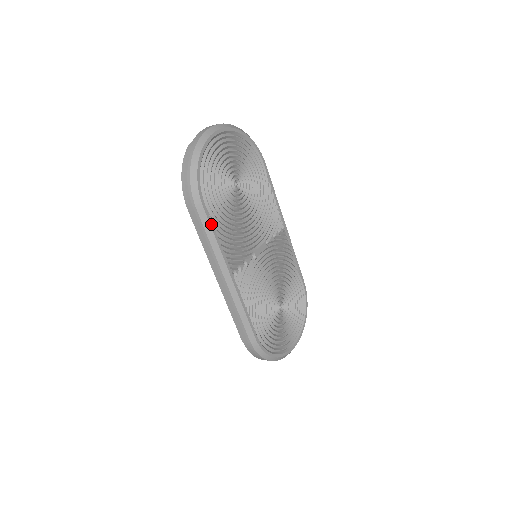
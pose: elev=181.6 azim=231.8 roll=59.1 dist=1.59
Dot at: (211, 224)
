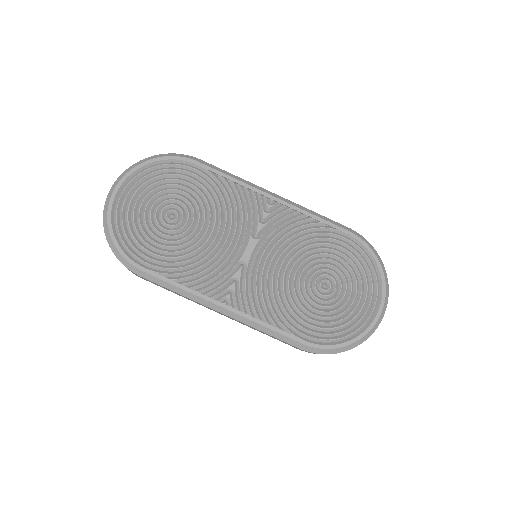
Dot at: (163, 278)
